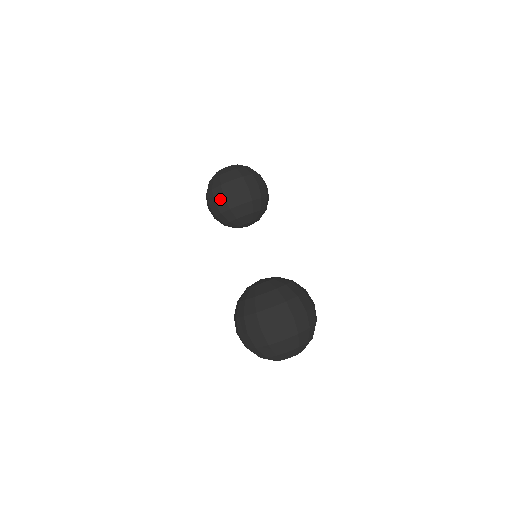
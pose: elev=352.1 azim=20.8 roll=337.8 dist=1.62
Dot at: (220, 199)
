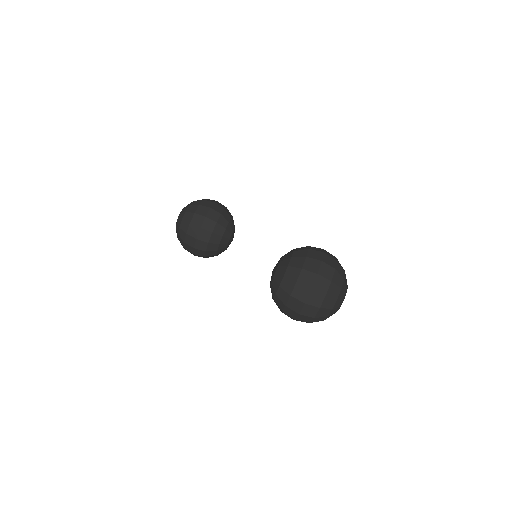
Dot at: (195, 243)
